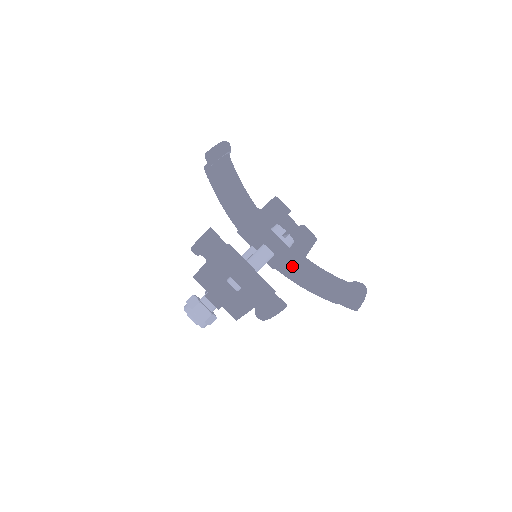
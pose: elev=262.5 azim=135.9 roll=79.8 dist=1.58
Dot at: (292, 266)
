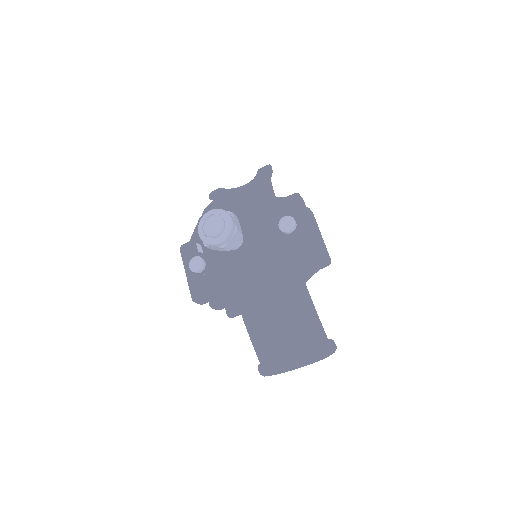
Dot at: (328, 255)
